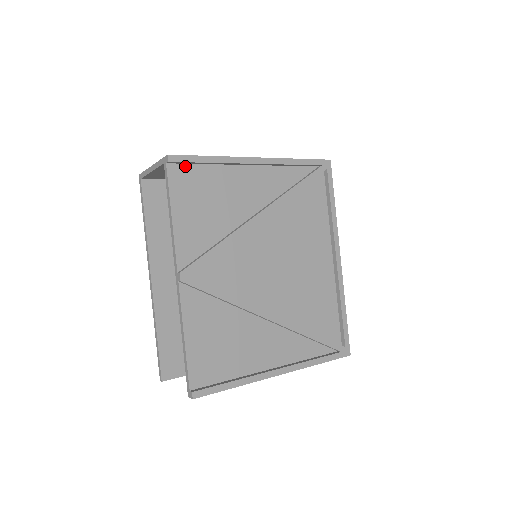
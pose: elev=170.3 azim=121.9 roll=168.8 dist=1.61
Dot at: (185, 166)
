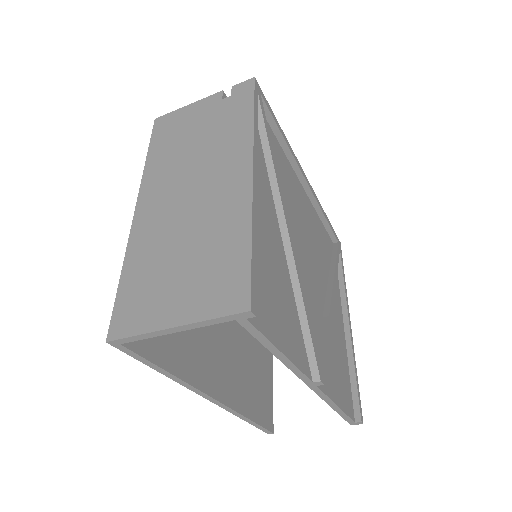
Dot at: occluded
